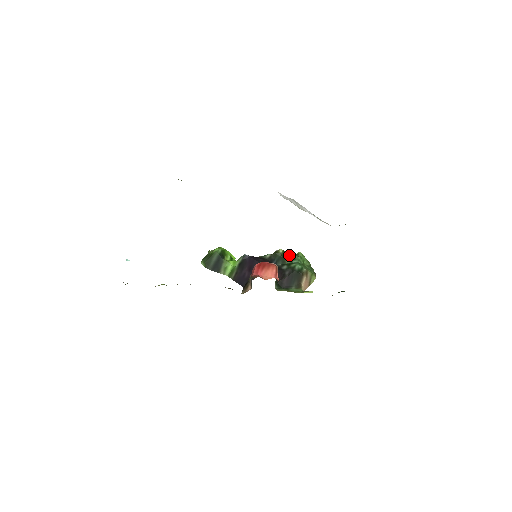
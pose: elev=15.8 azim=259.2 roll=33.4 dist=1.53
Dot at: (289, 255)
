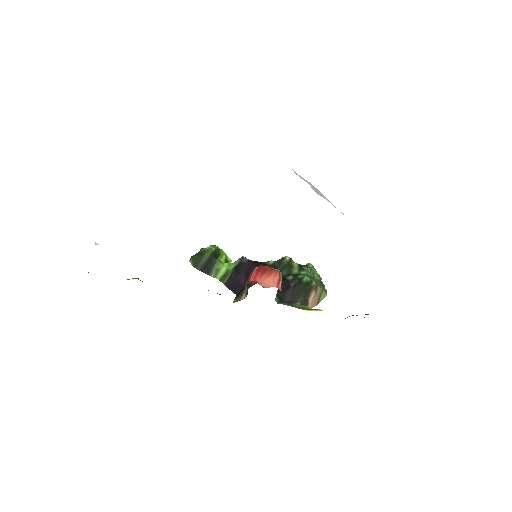
Dot at: (297, 264)
